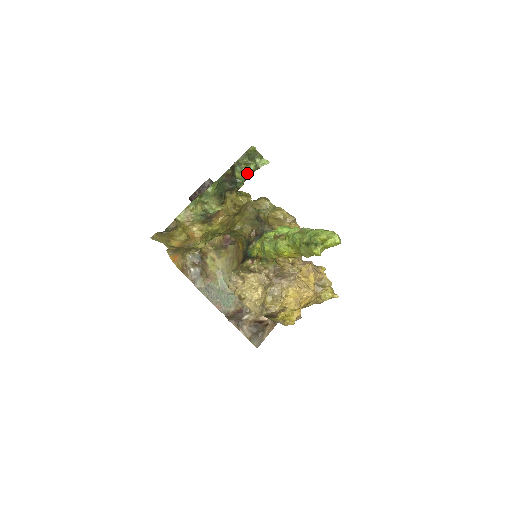
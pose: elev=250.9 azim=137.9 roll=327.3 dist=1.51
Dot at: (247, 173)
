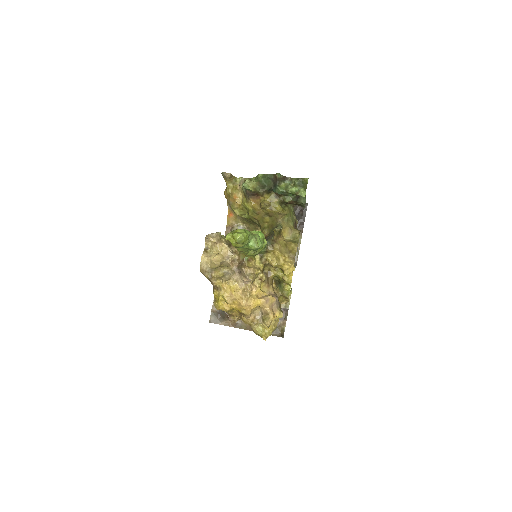
Dot at: (288, 189)
